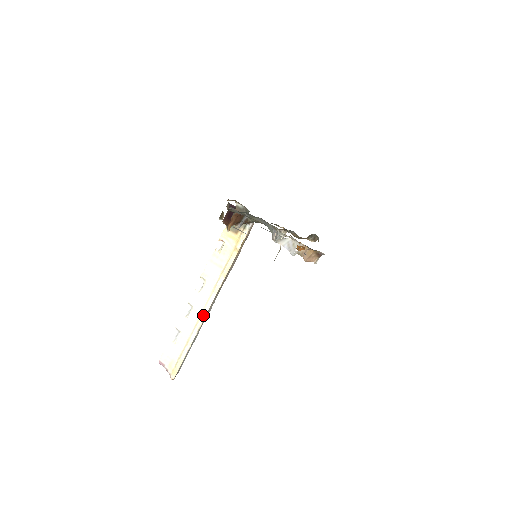
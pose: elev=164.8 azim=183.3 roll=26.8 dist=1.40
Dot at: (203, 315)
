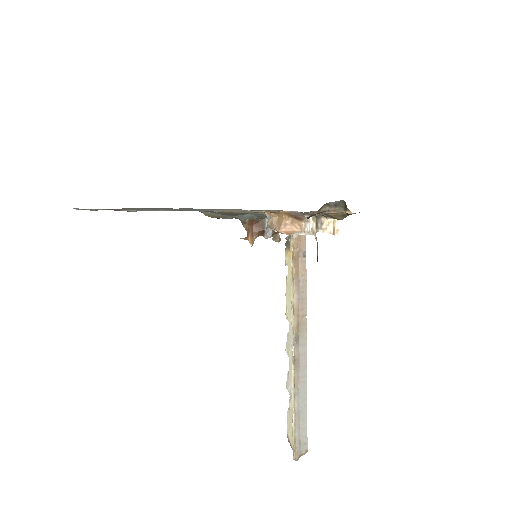
Dot at: (292, 363)
